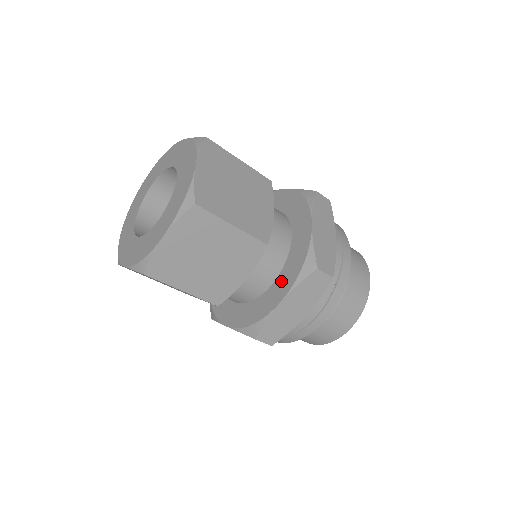
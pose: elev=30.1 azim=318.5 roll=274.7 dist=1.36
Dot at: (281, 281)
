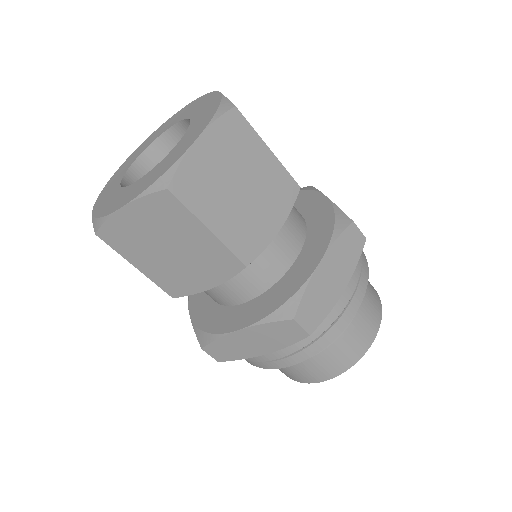
Dot at: (254, 306)
